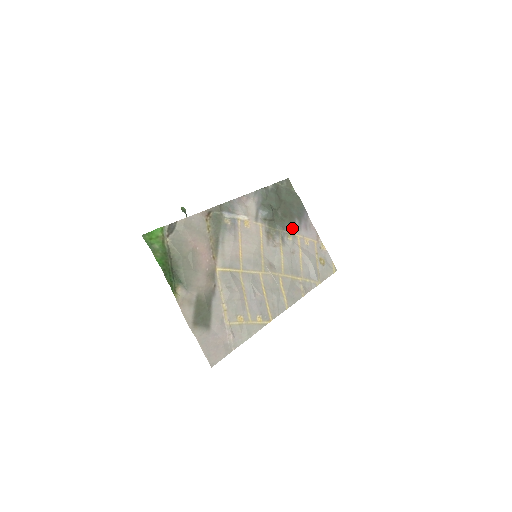
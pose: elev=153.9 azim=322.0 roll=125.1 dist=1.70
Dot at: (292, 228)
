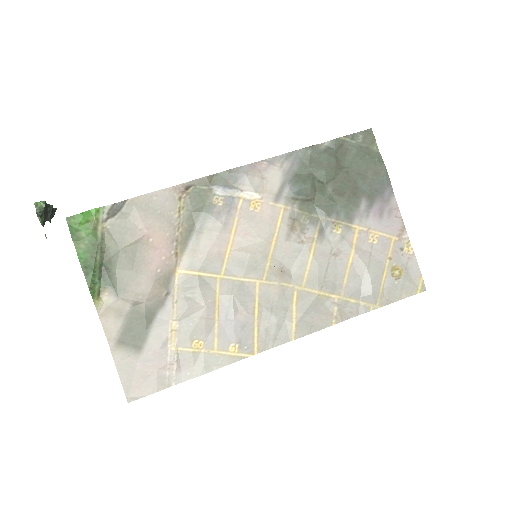
Dot at: (349, 214)
